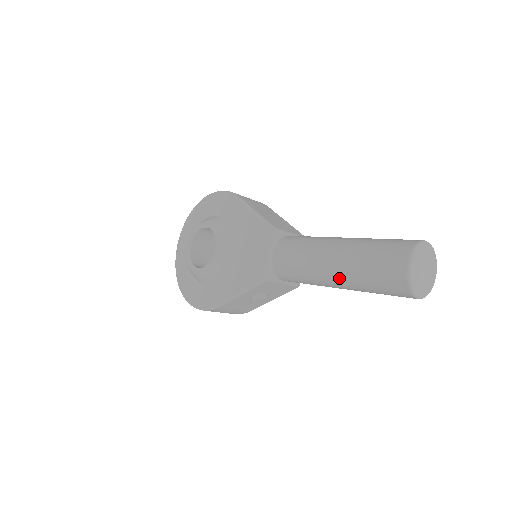
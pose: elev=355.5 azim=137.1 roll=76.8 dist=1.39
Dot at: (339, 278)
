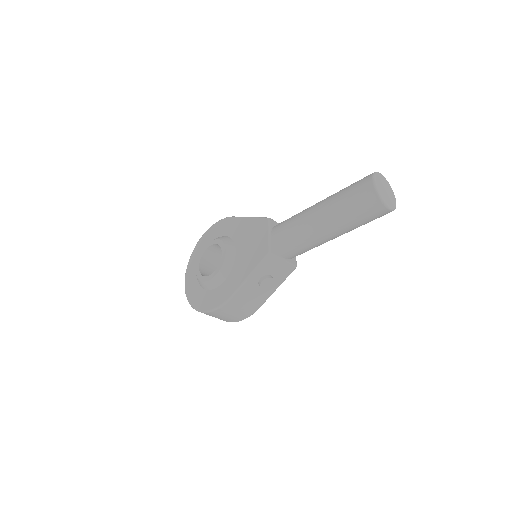
Dot at: (327, 221)
